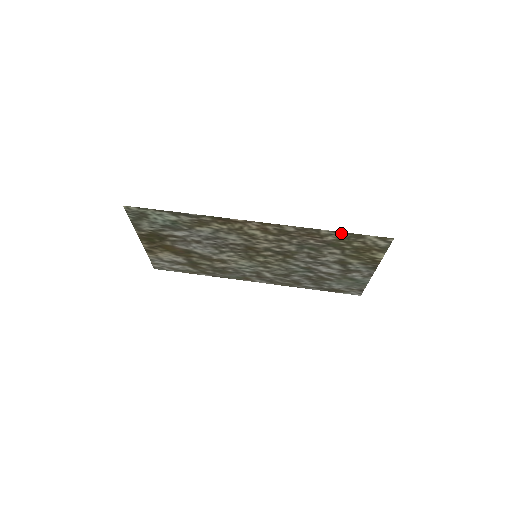
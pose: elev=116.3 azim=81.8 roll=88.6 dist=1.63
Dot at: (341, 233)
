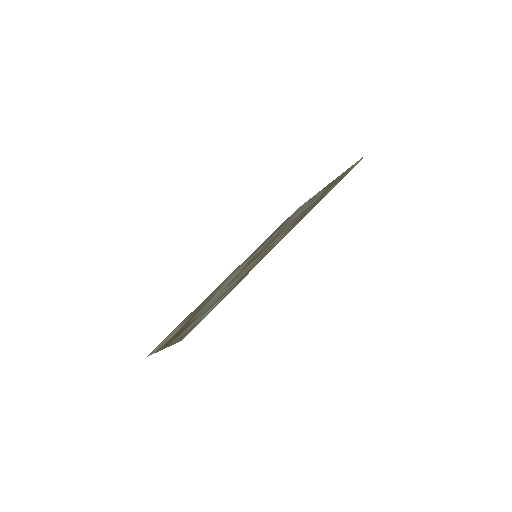
Dot at: (339, 181)
